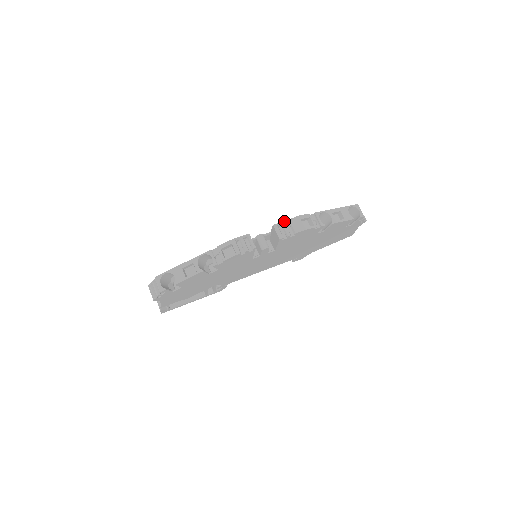
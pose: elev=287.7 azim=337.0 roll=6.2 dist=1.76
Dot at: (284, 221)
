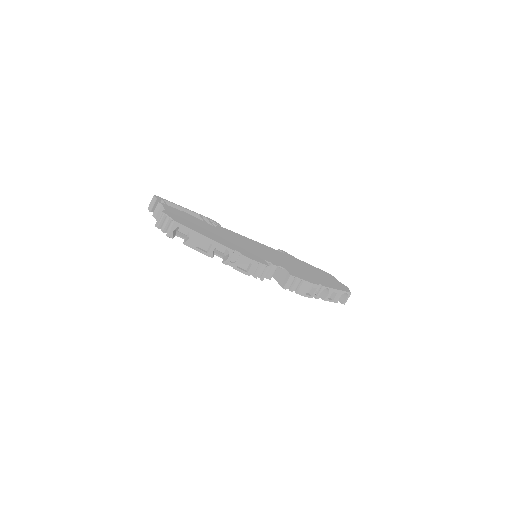
Dot at: (300, 279)
